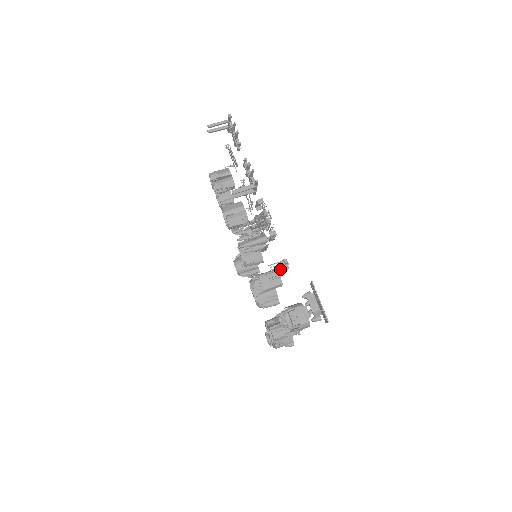
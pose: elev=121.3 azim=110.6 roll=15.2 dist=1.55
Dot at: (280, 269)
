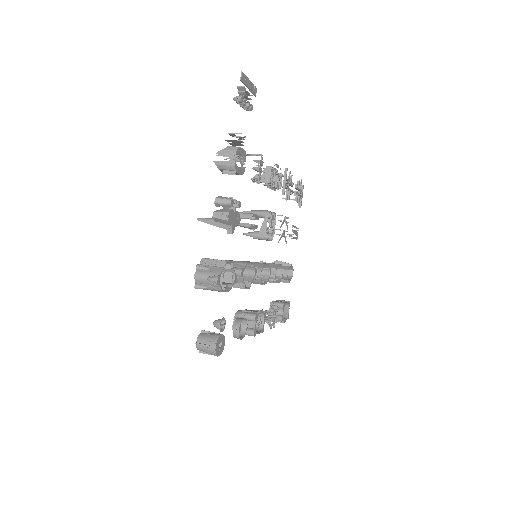
Dot at: (253, 168)
